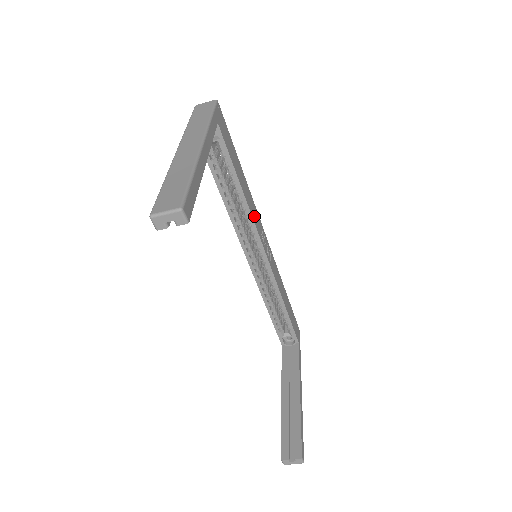
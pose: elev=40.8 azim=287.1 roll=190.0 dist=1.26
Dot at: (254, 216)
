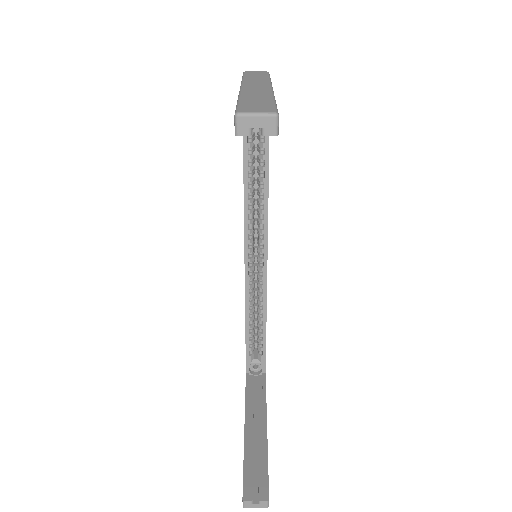
Dot at: occluded
